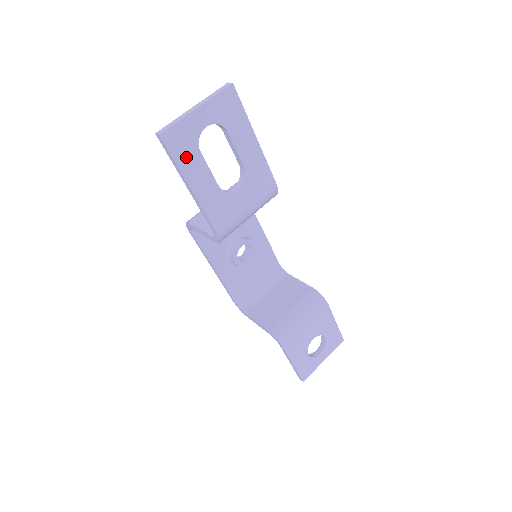
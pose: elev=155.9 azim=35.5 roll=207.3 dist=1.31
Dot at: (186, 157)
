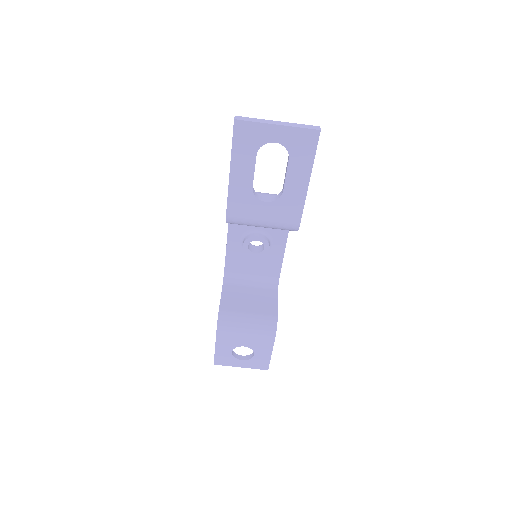
Dot at: (243, 149)
